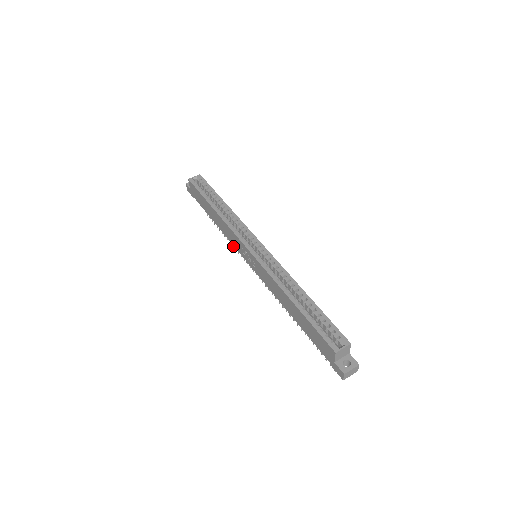
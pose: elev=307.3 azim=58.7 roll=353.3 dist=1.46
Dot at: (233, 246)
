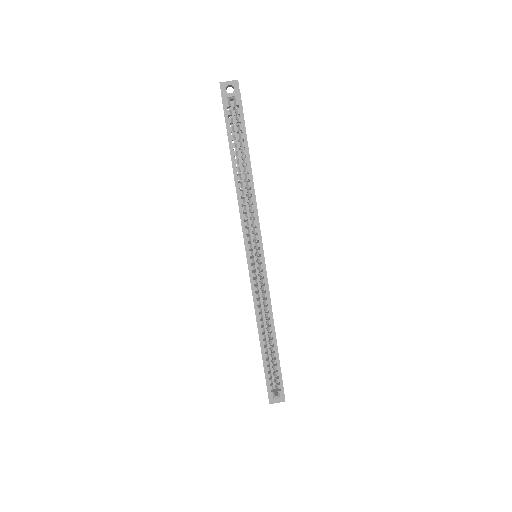
Dot at: occluded
